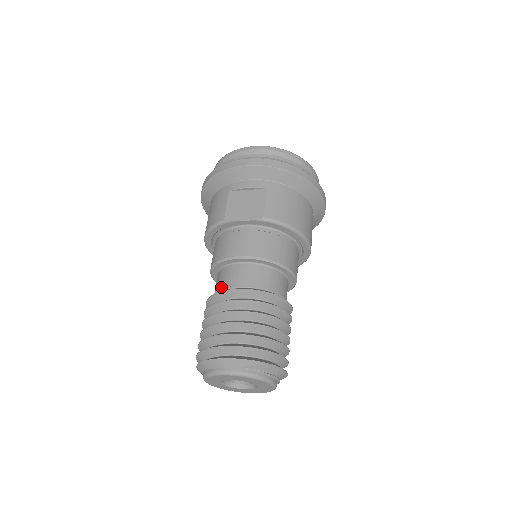
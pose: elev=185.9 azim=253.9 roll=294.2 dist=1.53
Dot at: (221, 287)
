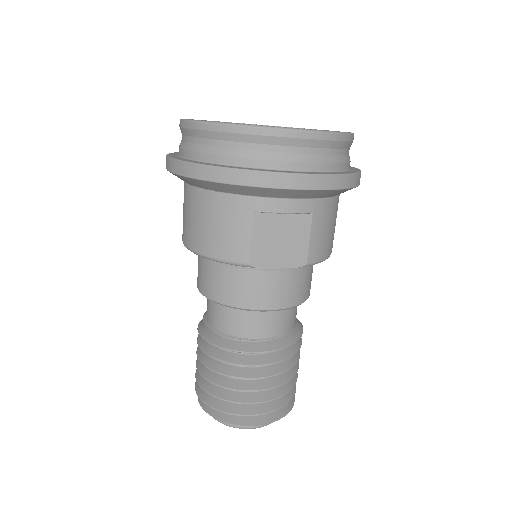
Dot at: (234, 334)
